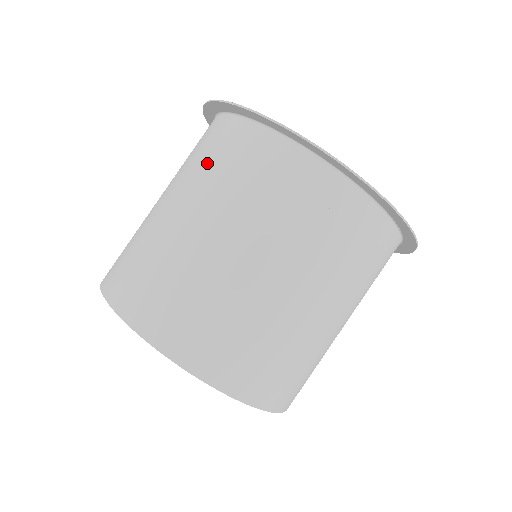
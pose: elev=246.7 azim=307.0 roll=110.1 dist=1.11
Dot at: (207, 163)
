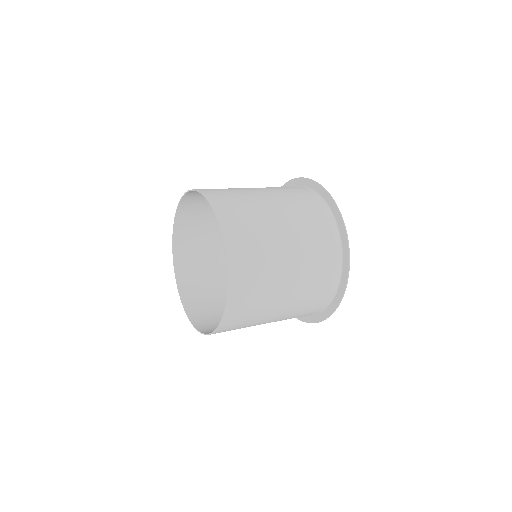
Dot at: (288, 191)
